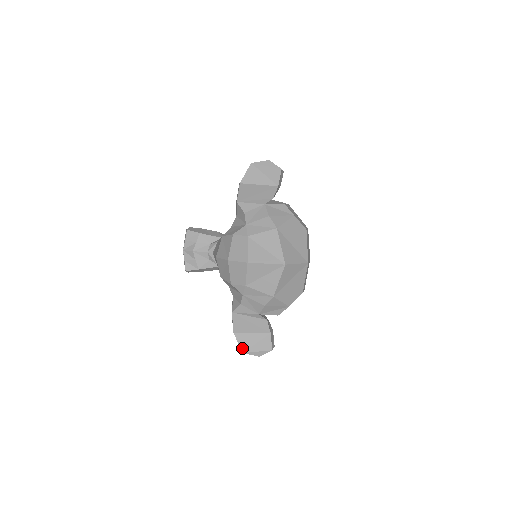
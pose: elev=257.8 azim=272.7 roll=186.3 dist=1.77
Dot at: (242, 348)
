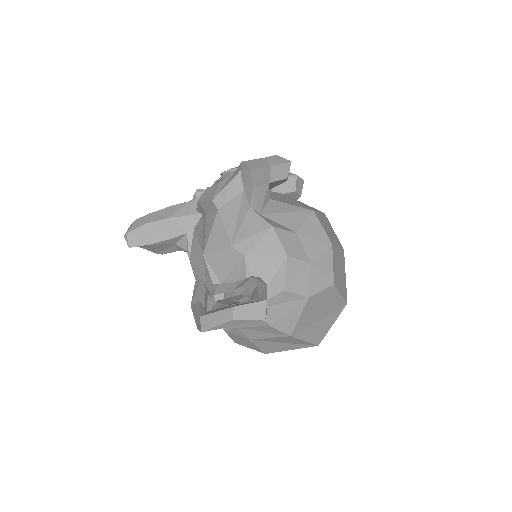
Dot at: occluded
